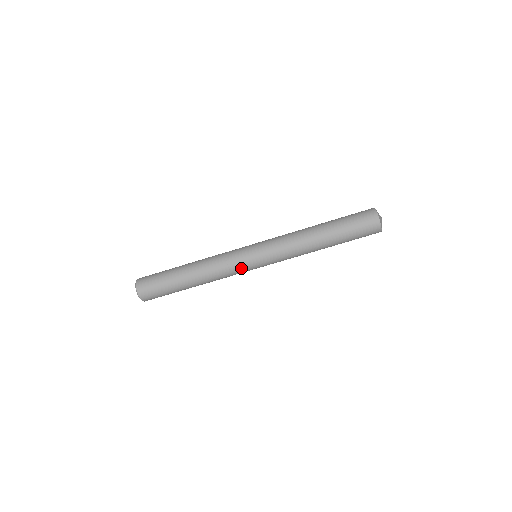
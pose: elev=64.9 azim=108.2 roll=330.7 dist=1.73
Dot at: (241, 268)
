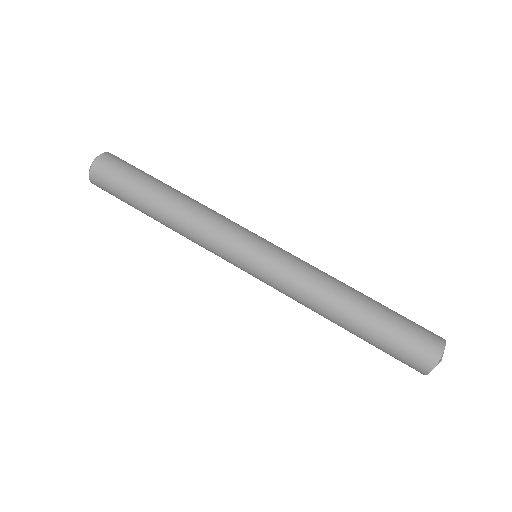
Dot at: (234, 236)
